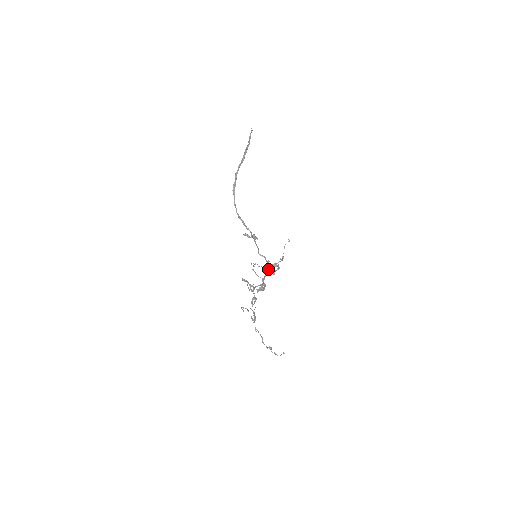
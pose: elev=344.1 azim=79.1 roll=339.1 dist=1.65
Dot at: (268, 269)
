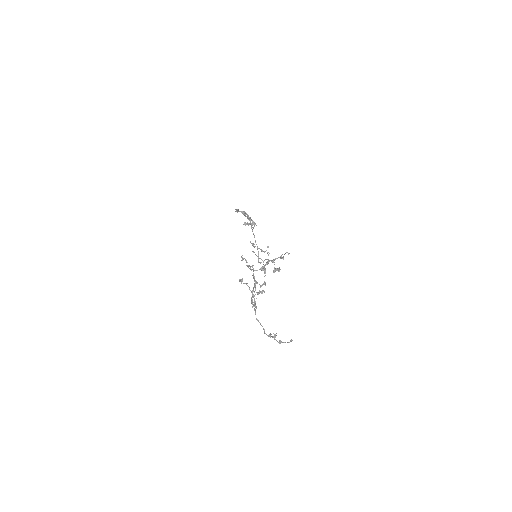
Dot at: (268, 260)
